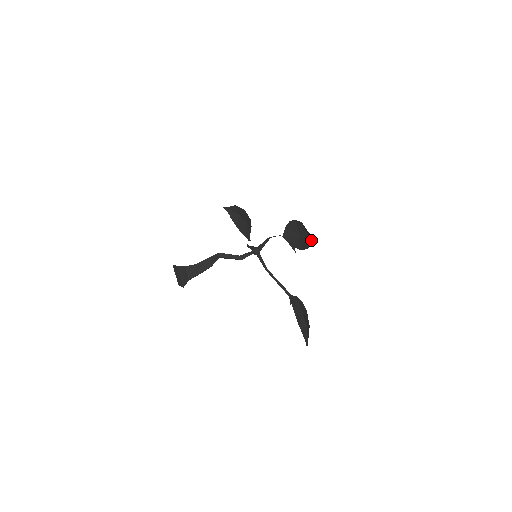
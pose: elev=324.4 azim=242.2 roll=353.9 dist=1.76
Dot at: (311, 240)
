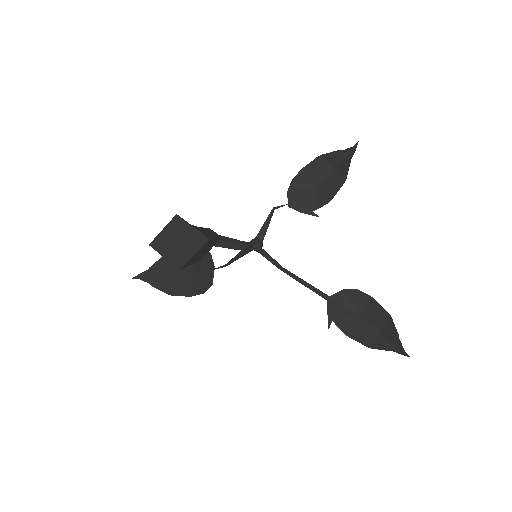
Dot at: (352, 154)
